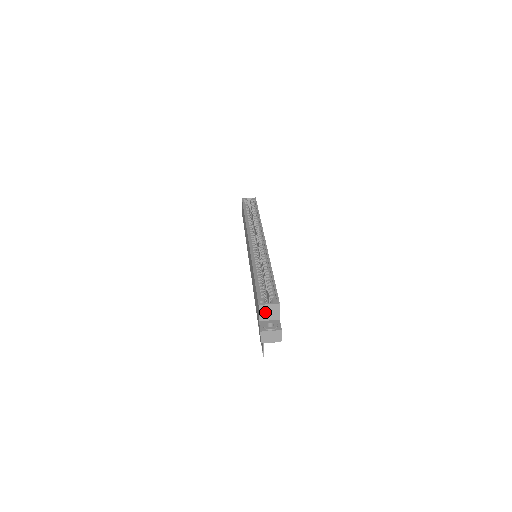
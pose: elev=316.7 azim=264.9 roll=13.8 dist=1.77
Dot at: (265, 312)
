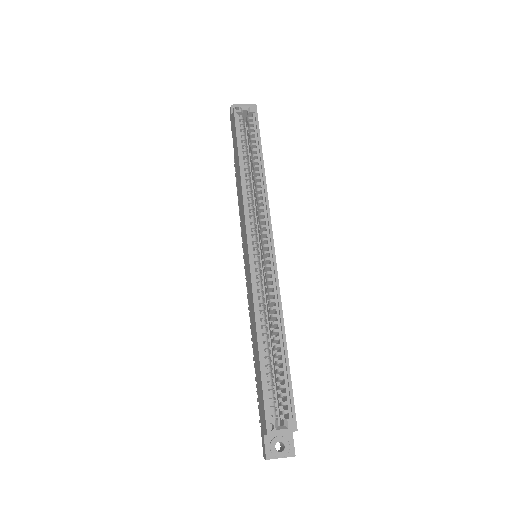
Dot at: occluded
